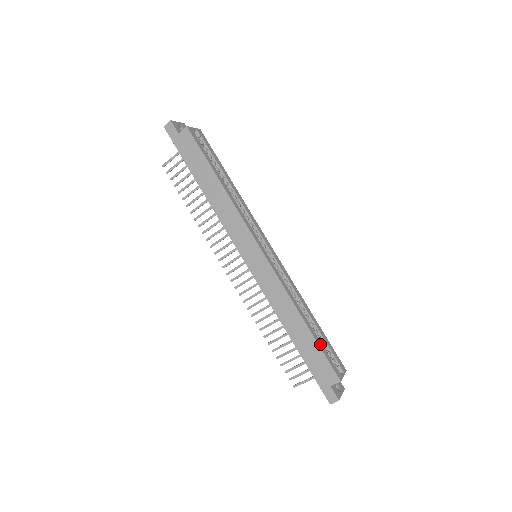
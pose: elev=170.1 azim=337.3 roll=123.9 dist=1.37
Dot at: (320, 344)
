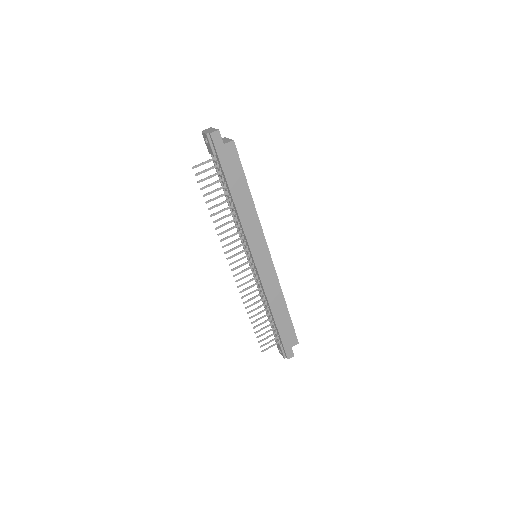
Dot at: (290, 320)
